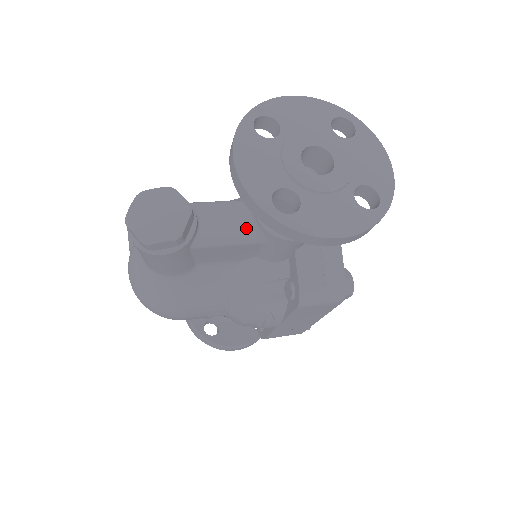
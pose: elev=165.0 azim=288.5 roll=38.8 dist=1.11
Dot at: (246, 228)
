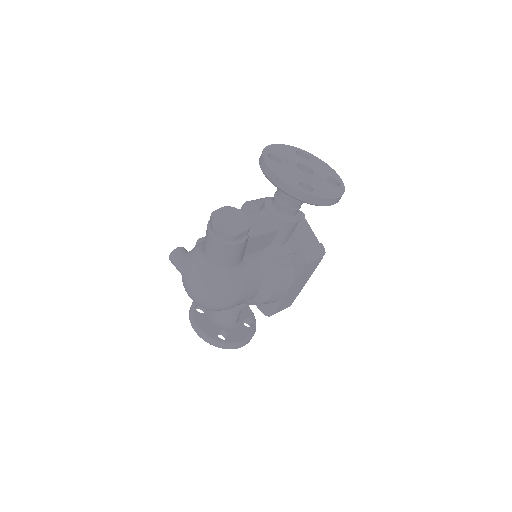
Dot at: (268, 223)
